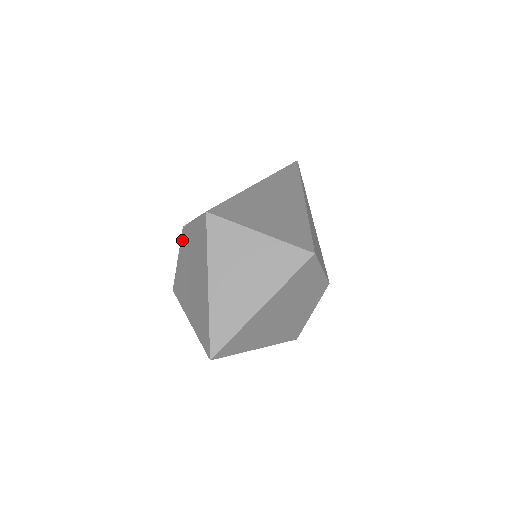
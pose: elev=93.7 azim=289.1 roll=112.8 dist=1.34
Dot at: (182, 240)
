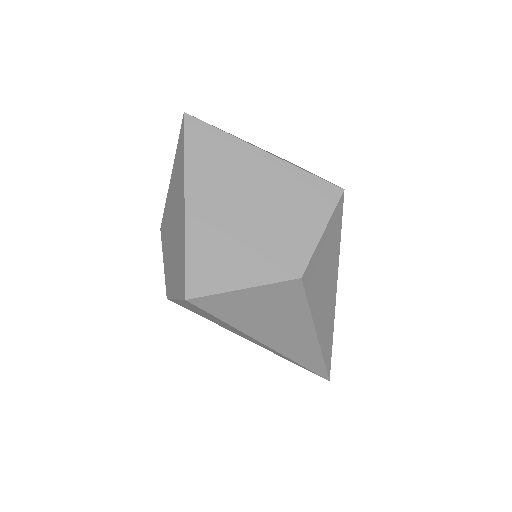
Dot at: occluded
